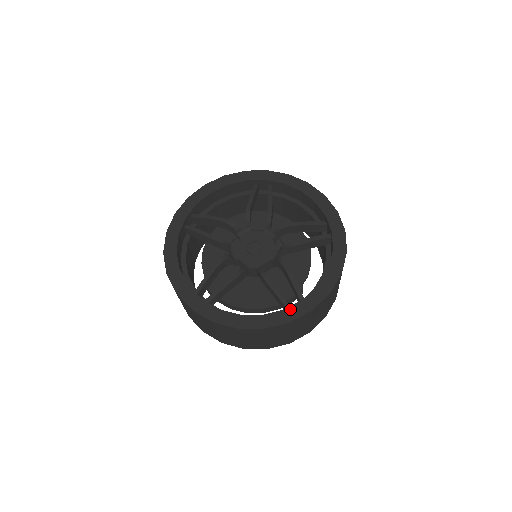
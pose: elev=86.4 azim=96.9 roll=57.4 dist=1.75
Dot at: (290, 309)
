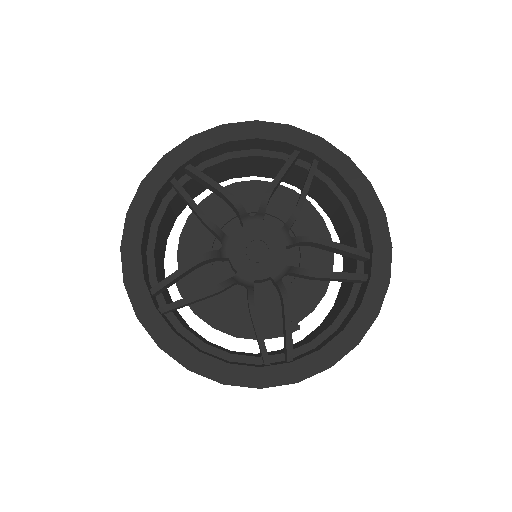
Dot at: (268, 370)
